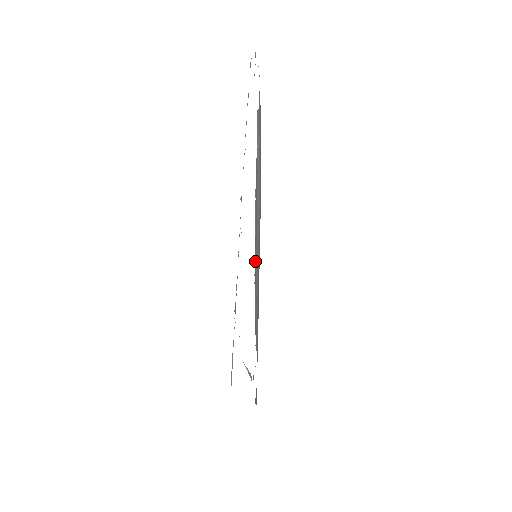
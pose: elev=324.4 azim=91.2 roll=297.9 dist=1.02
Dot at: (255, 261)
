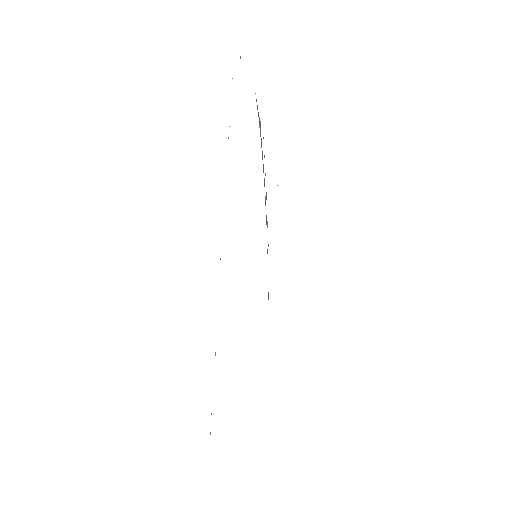
Dot at: occluded
